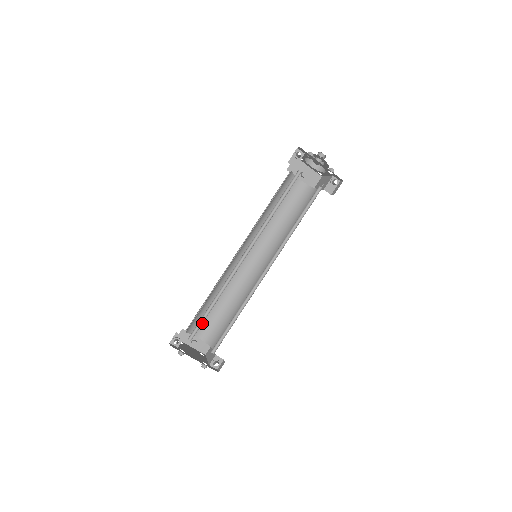
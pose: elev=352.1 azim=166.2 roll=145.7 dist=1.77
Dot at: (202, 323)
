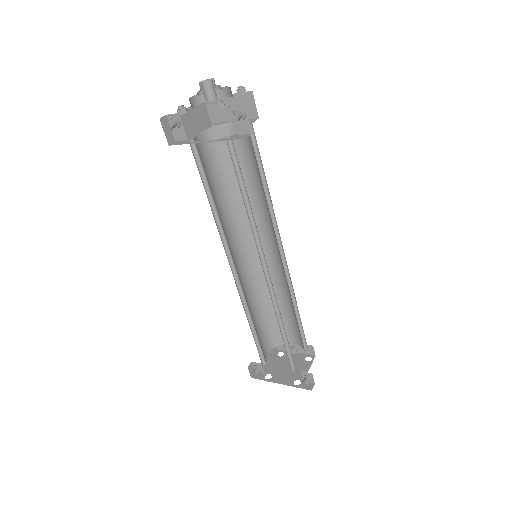
Dot at: (285, 330)
